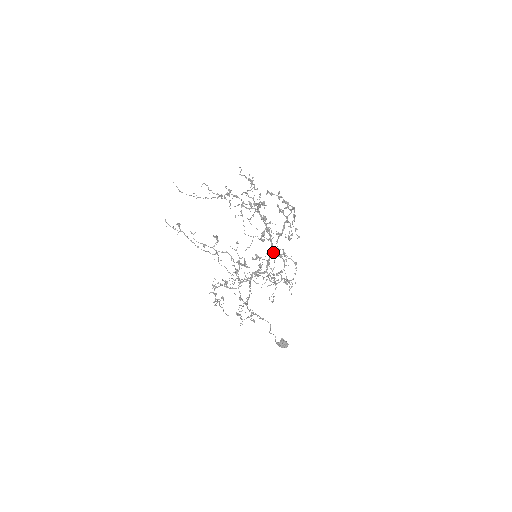
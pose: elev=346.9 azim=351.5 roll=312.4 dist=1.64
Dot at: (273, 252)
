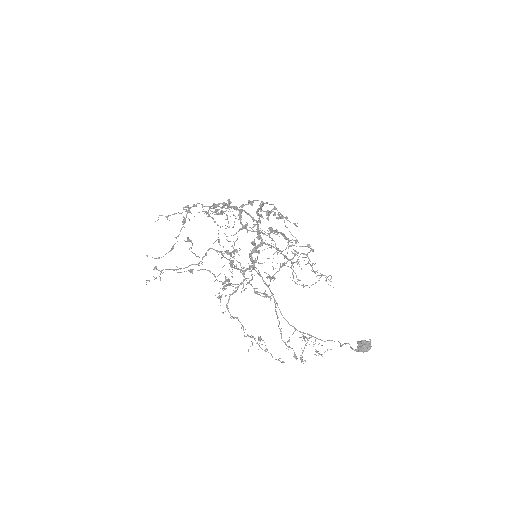
Dot at: (258, 222)
